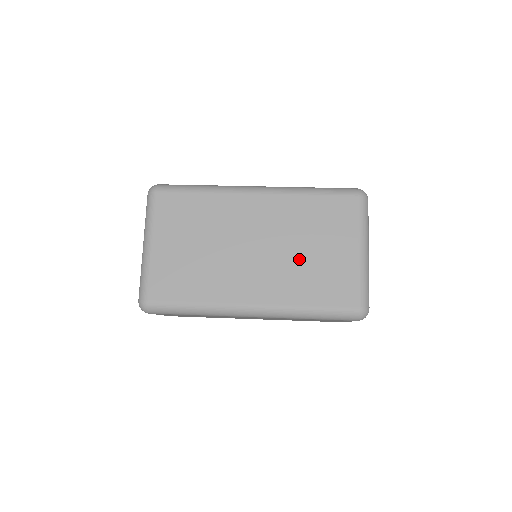
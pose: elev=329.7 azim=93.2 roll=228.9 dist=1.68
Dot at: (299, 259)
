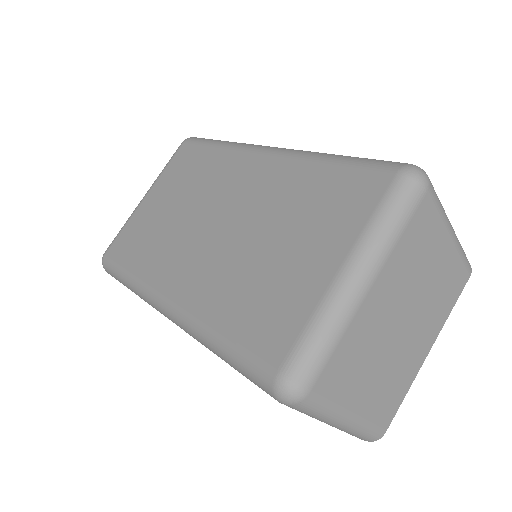
Dot at: (252, 253)
